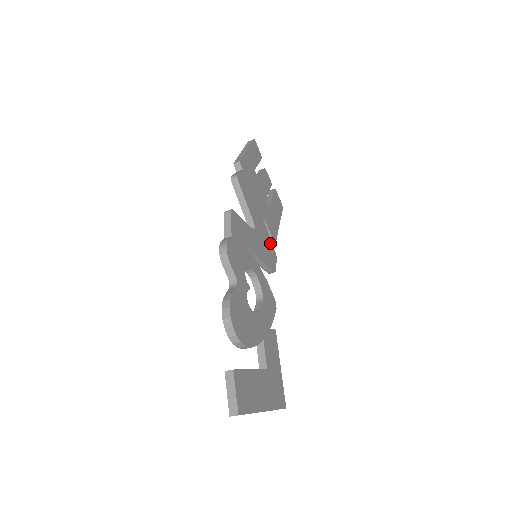
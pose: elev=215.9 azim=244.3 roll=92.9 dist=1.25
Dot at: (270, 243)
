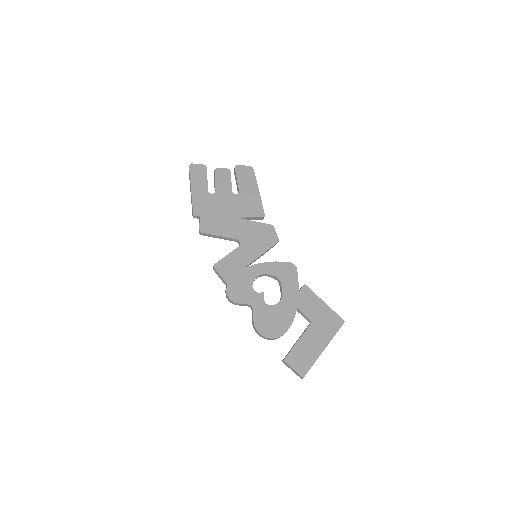
Dot at: (260, 226)
